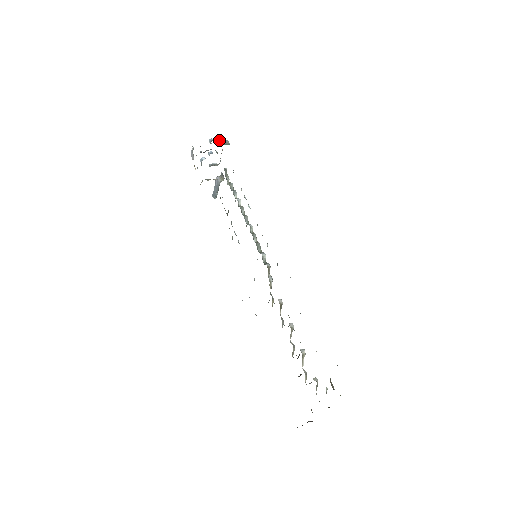
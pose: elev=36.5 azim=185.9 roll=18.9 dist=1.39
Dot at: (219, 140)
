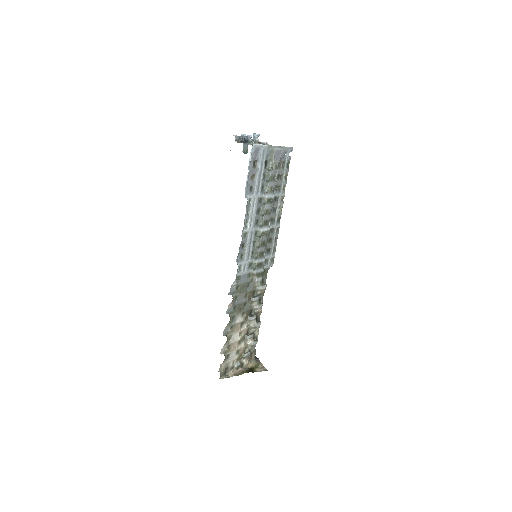
Dot at: (248, 137)
